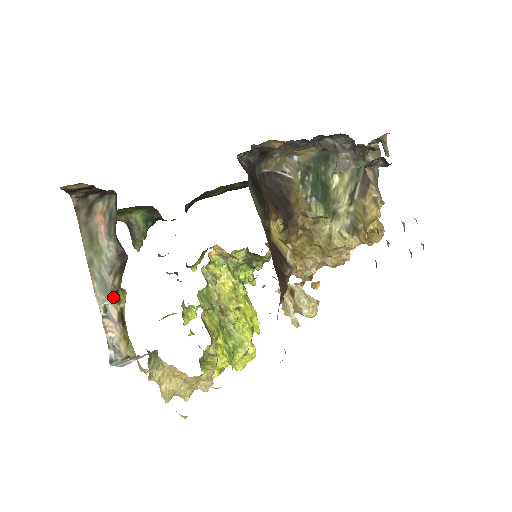
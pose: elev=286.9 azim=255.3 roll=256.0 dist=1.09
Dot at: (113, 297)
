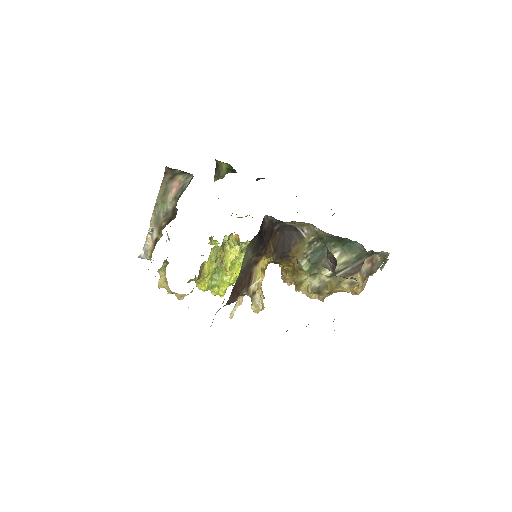
Dot at: (158, 229)
